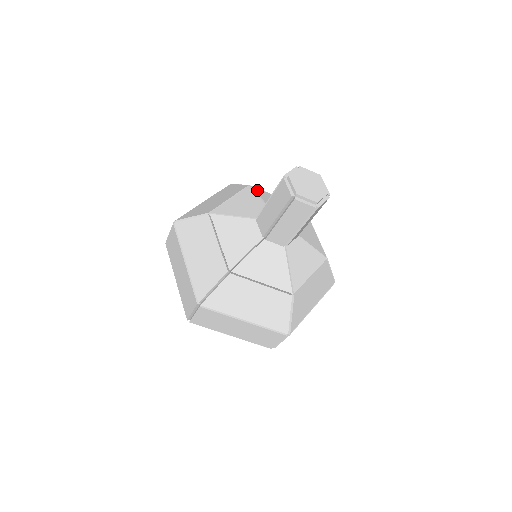
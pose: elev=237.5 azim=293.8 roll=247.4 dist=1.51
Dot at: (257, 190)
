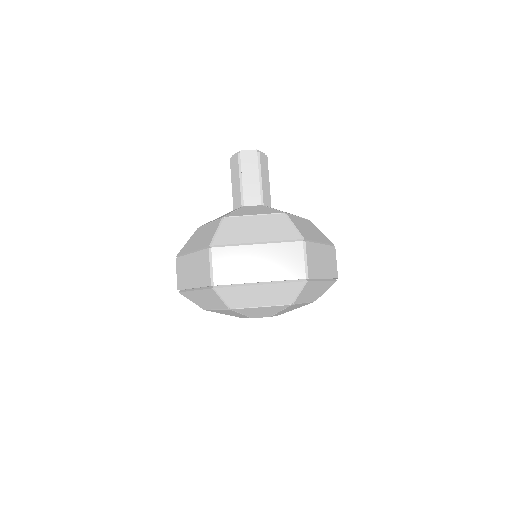
Dot at: occluded
